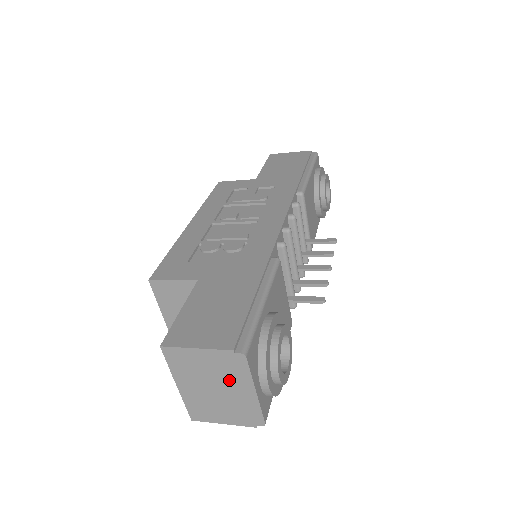
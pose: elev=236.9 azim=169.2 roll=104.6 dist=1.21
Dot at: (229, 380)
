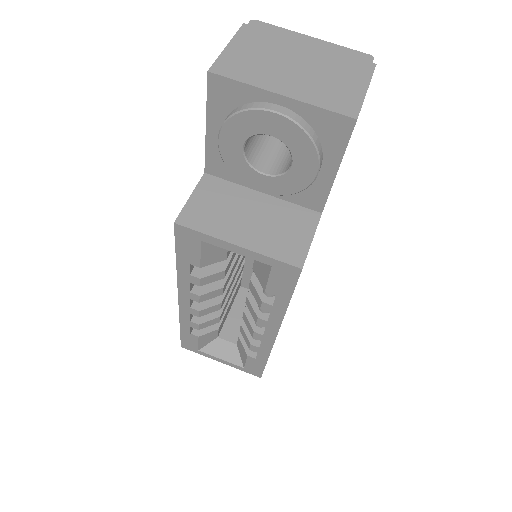
Dot at: (286, 47)
